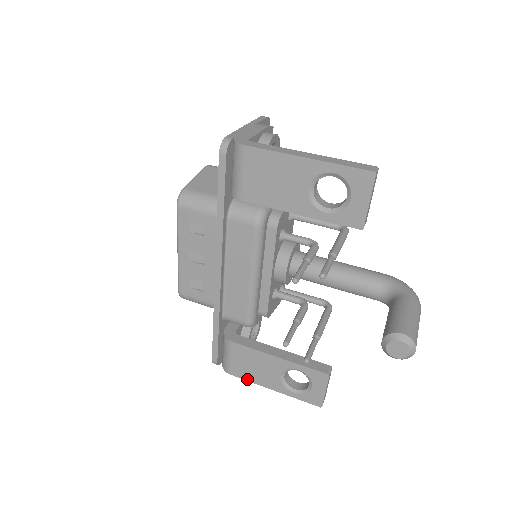
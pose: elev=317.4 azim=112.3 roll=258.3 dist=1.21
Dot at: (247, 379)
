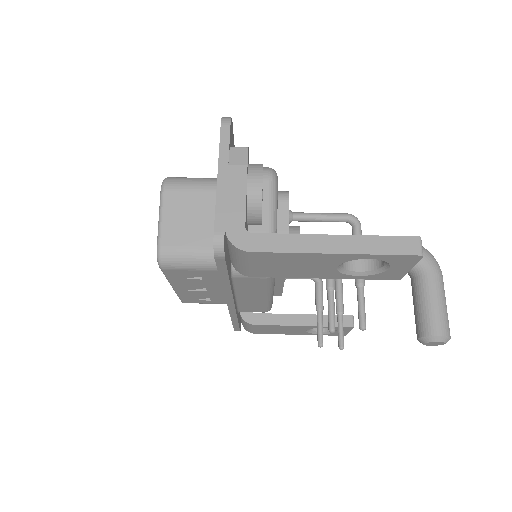
Dot at: occluded
